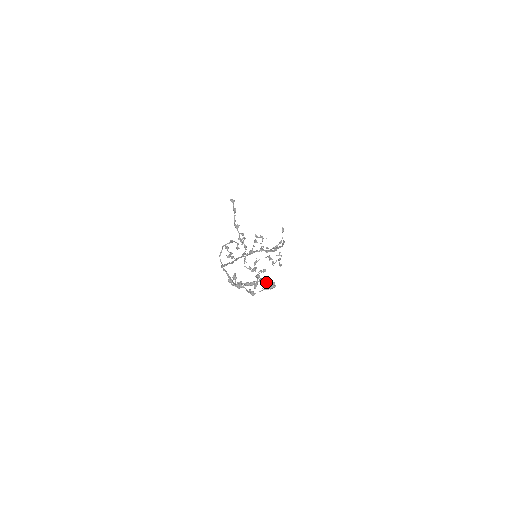
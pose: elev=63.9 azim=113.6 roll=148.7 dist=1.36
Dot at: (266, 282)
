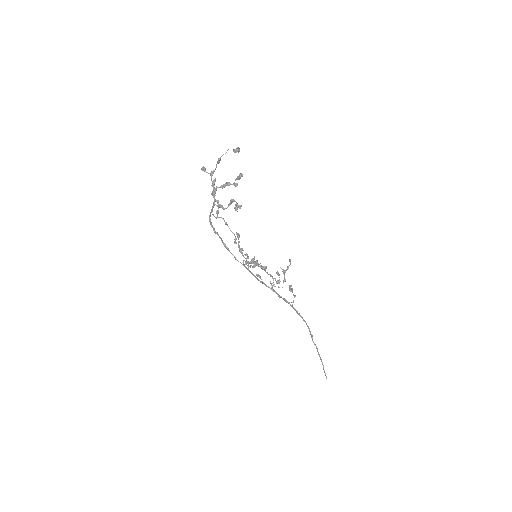
Dot at: (239, 176)
